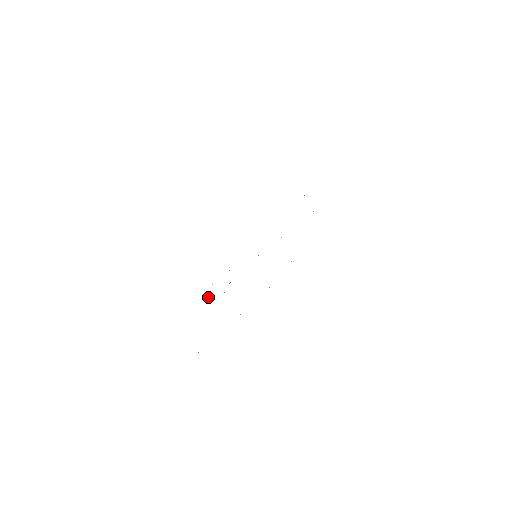
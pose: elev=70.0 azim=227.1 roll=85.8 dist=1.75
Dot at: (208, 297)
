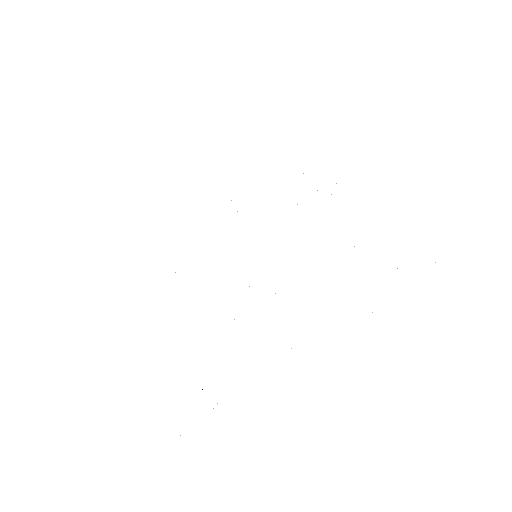
Dot at: occluded
